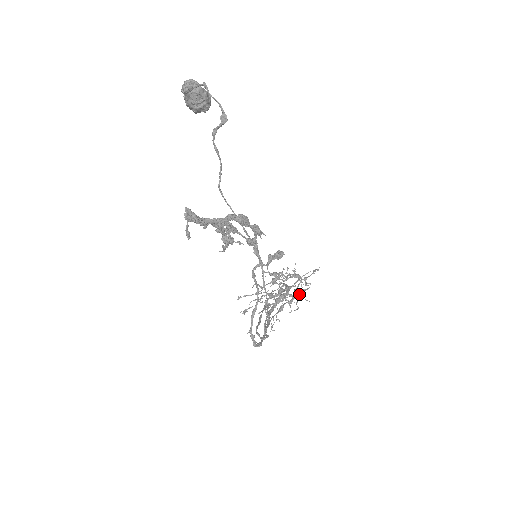
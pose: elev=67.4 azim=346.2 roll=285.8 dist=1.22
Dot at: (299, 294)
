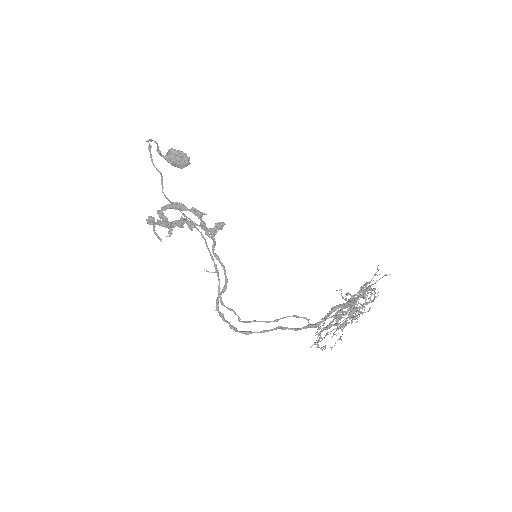
Dot at: occluded
